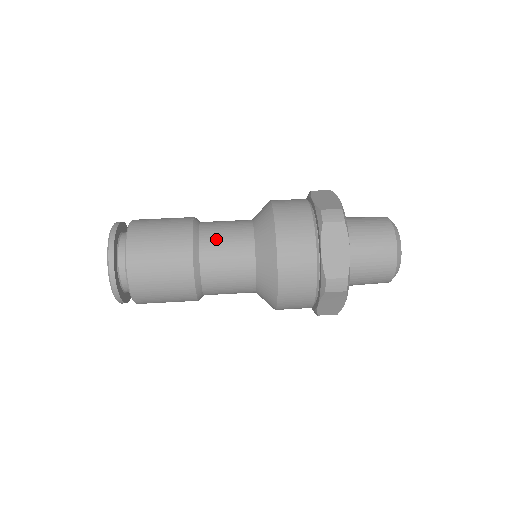
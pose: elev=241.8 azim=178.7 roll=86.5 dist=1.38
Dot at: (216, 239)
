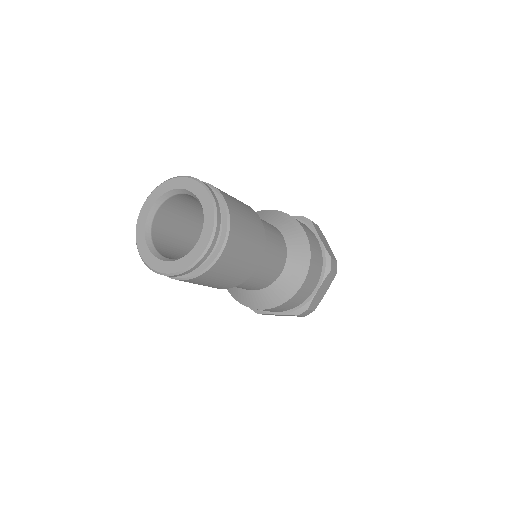
Dot at: (271, 250)
